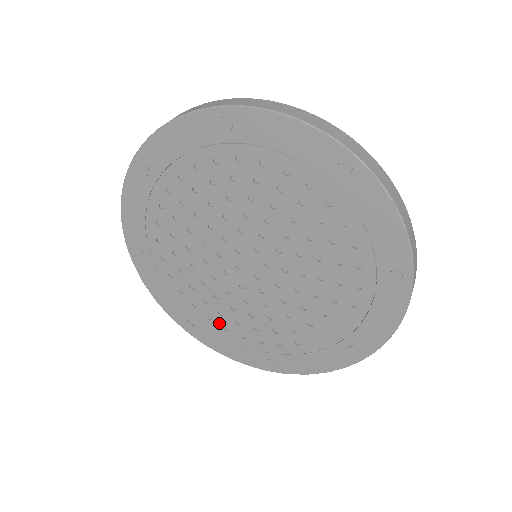
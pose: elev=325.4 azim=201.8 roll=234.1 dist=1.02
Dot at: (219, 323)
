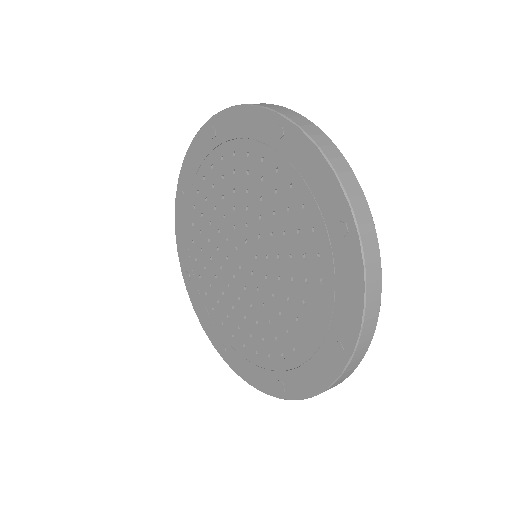
Dot at: (240, 341)
